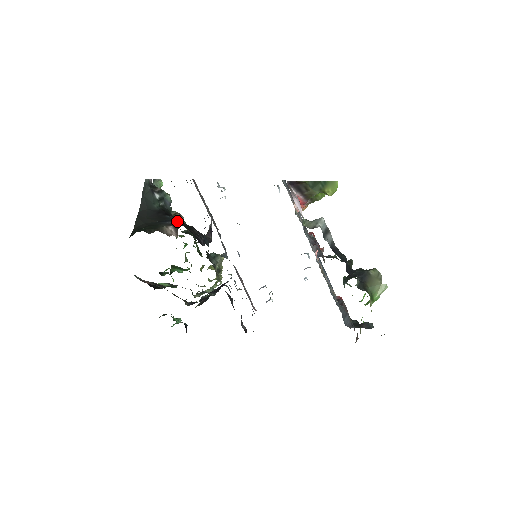
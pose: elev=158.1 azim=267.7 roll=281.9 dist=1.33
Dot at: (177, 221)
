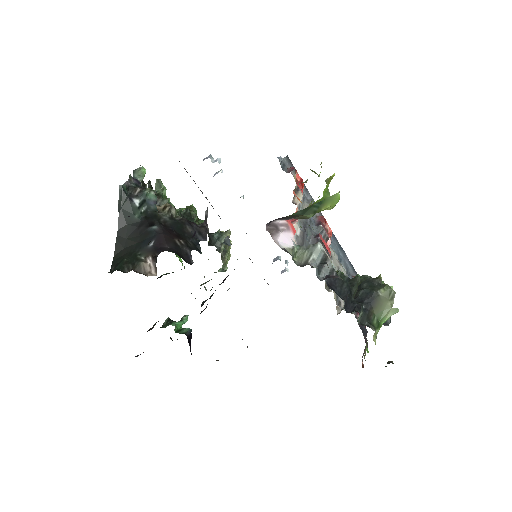
Dot at: (160, 237)
